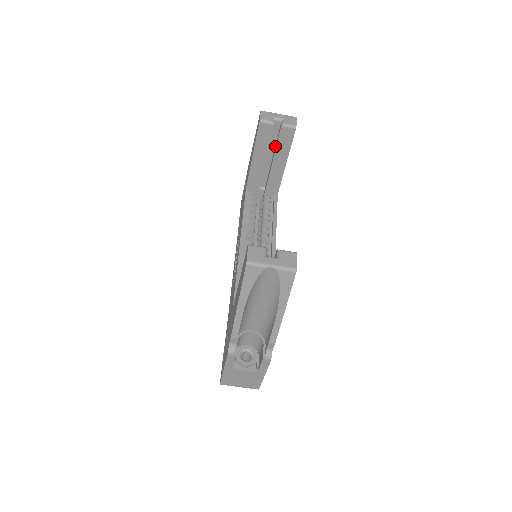
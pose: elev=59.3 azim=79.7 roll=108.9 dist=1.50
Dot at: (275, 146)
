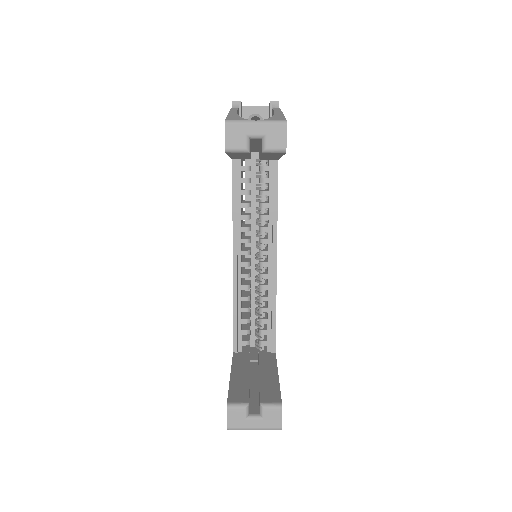
Dot at: occluded
